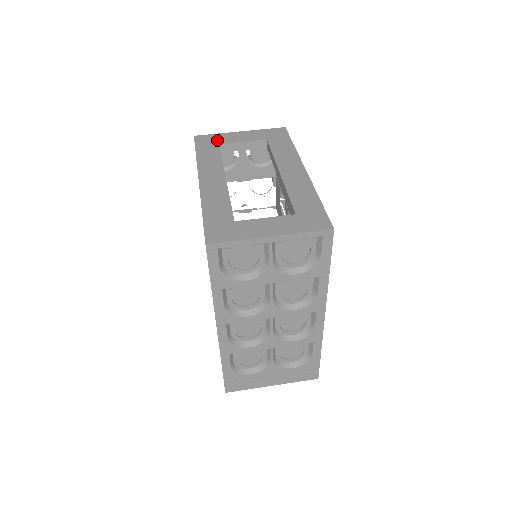
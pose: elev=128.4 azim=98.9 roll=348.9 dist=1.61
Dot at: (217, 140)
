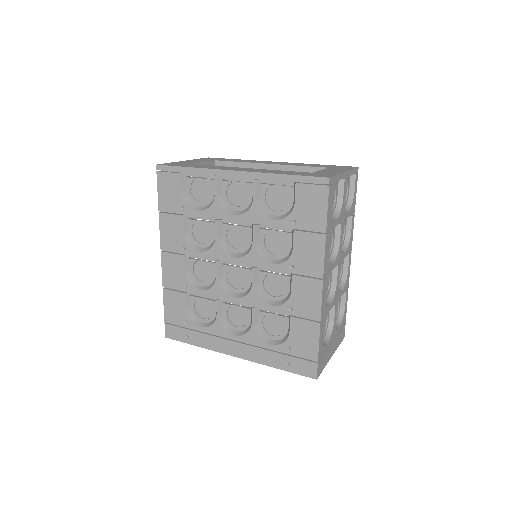
Dot at: (182, 163)
